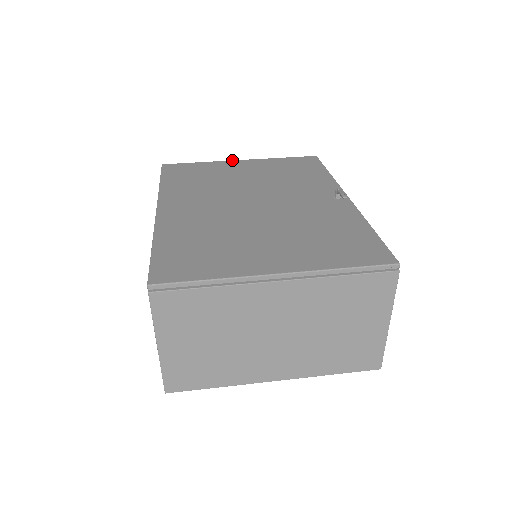
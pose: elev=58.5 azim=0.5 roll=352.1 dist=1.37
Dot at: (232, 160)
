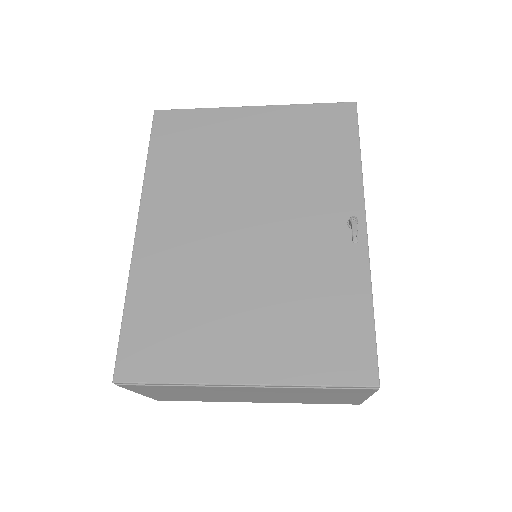
Dot at: (242, 106)
